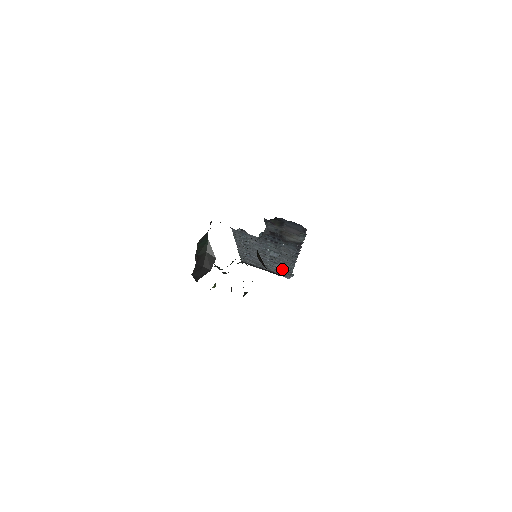
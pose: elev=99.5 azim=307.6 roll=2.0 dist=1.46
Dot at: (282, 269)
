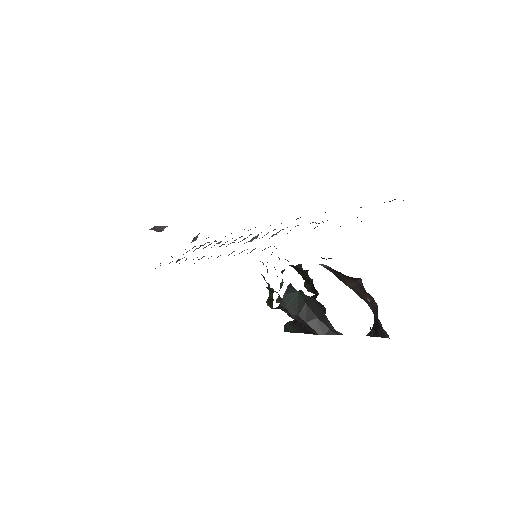
Dot at: occluded
